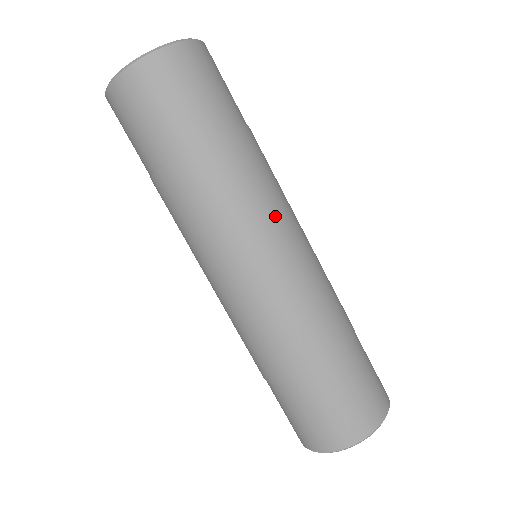
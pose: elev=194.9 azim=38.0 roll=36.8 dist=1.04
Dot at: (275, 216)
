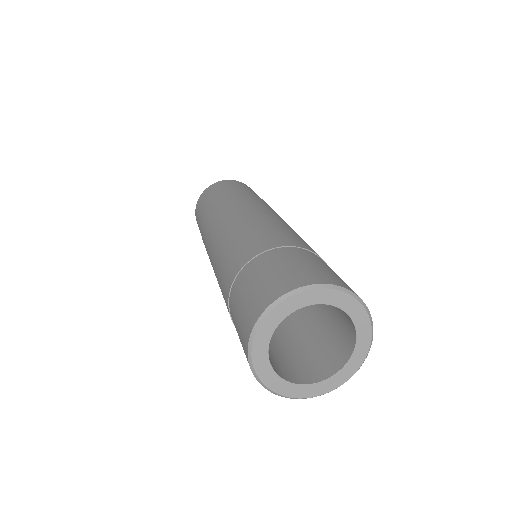
Dot at: (260, 207)
